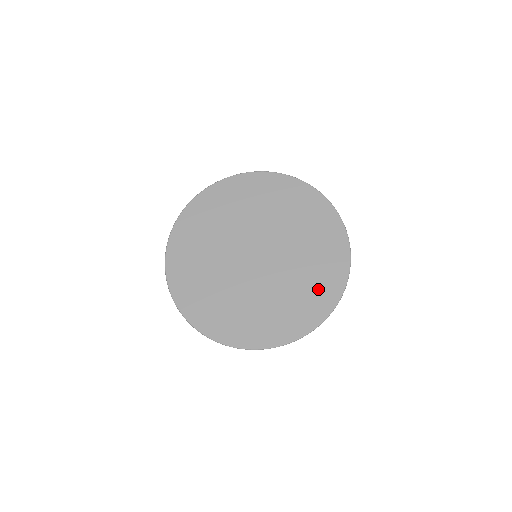
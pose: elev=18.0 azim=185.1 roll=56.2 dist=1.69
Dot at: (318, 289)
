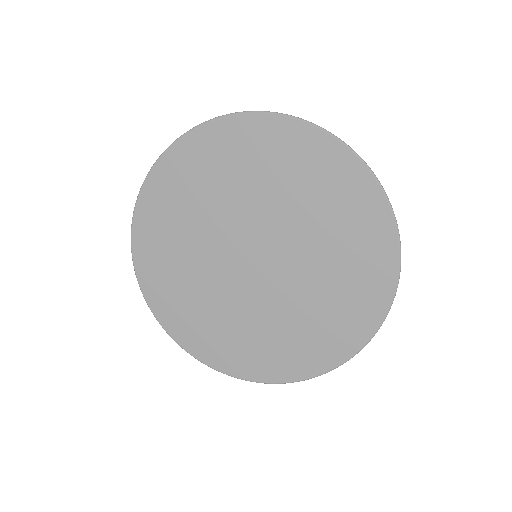
Dot at: (362, 251)
